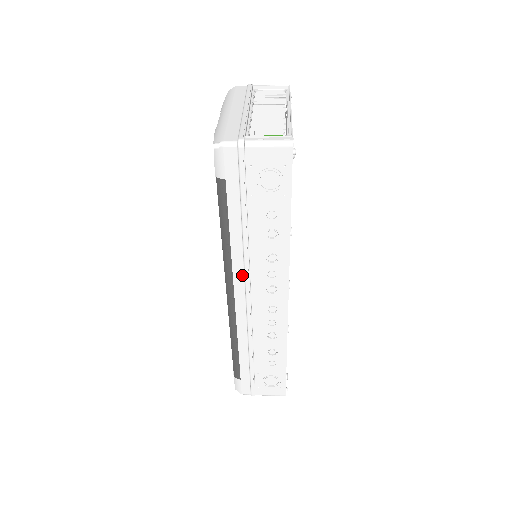
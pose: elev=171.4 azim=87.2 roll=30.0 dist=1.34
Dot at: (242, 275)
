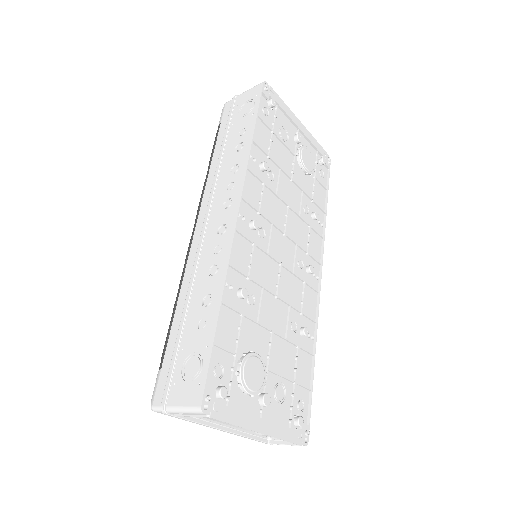
Dot at: (209, 197)
